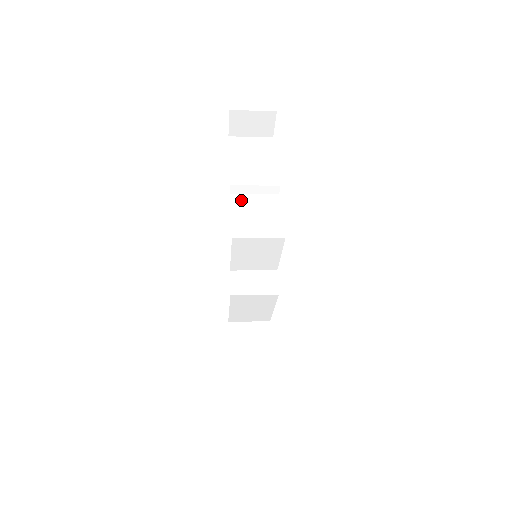
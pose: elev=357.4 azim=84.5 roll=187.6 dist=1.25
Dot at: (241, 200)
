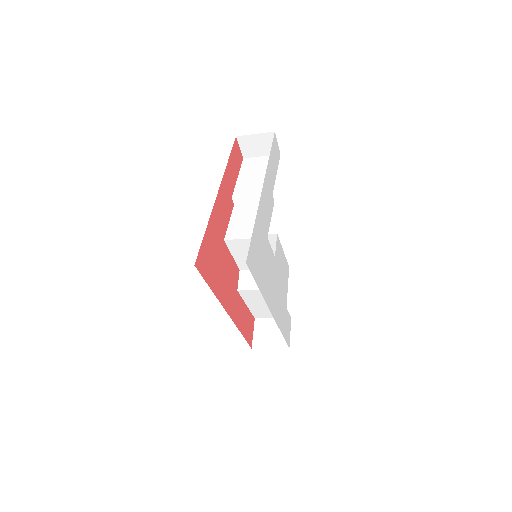
Dot at: (241, 209)
